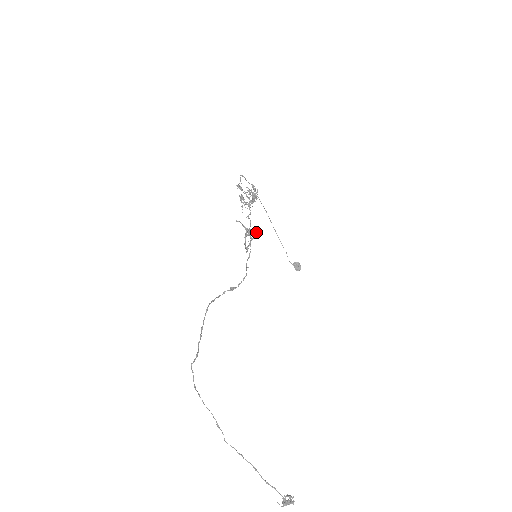
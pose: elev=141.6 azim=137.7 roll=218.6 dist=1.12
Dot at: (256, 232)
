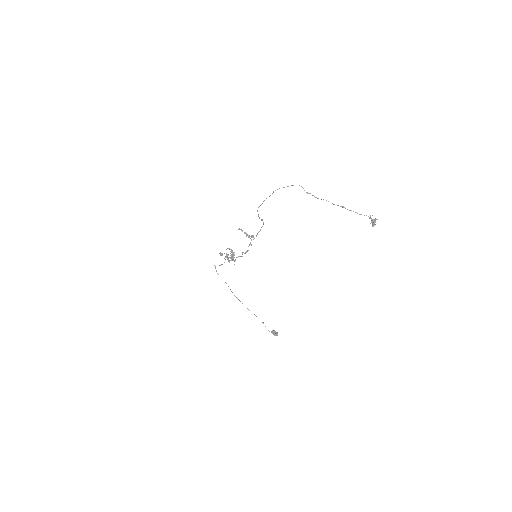
Dot at: (251, 235)
